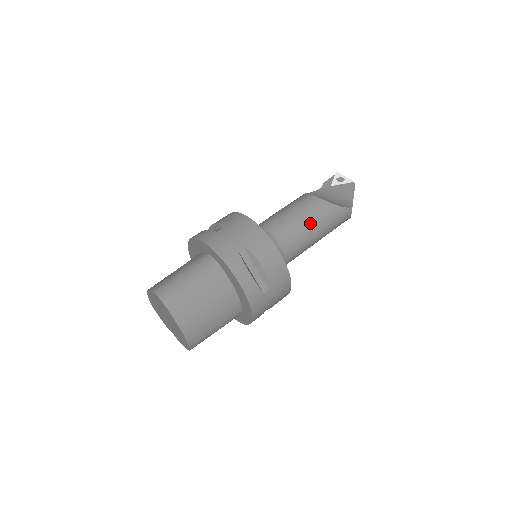
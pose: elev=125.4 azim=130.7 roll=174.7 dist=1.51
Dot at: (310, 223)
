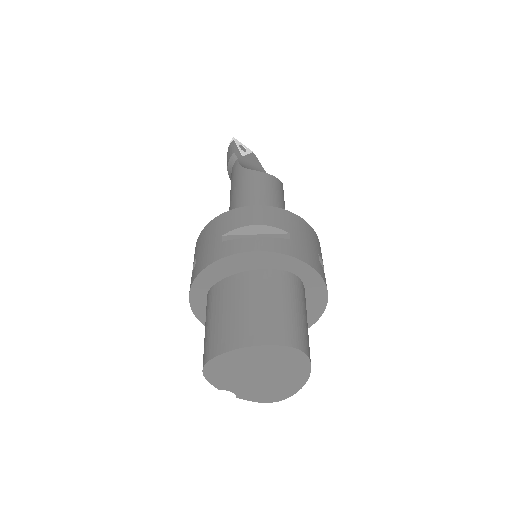
Dot at: occluded
